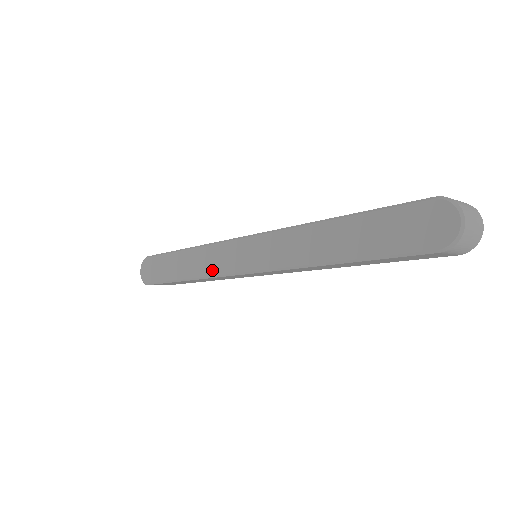
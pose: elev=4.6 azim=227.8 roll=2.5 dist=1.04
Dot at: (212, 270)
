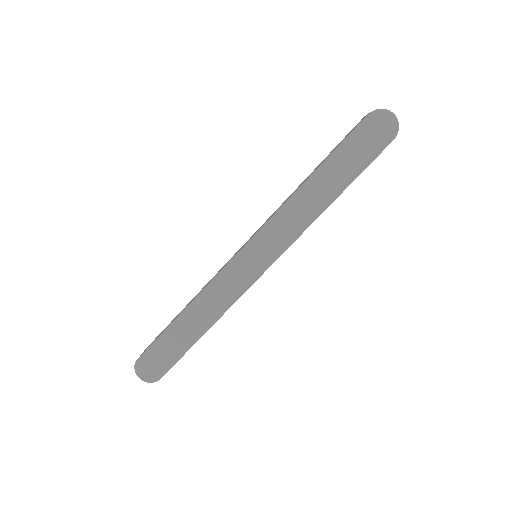
Dot at: (231, 296)
